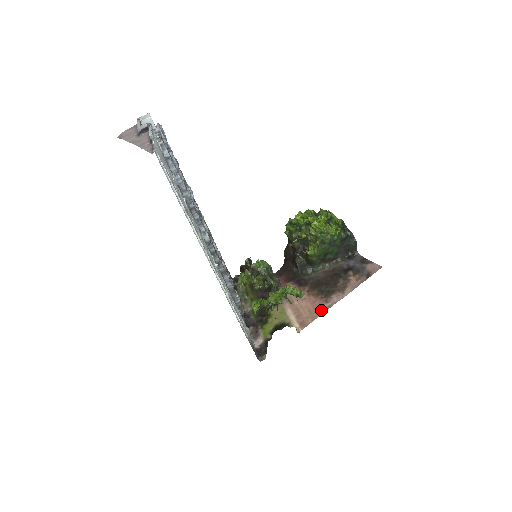
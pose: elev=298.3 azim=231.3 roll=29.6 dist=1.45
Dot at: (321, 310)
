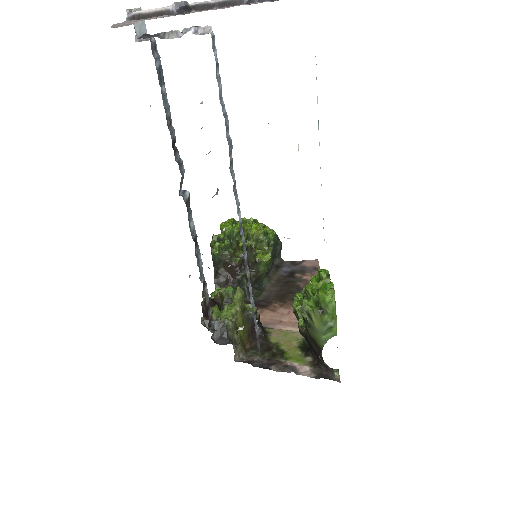
Dot at: occluded
